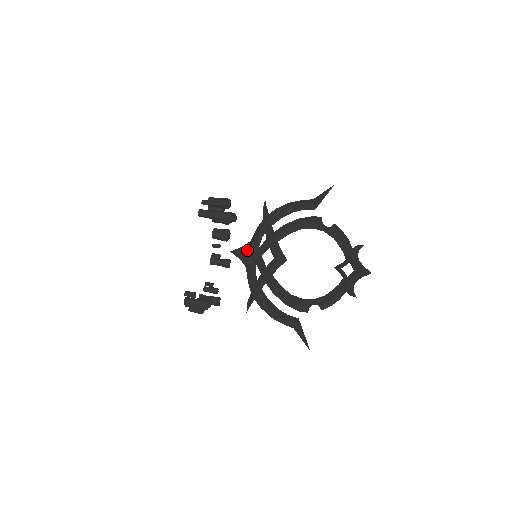
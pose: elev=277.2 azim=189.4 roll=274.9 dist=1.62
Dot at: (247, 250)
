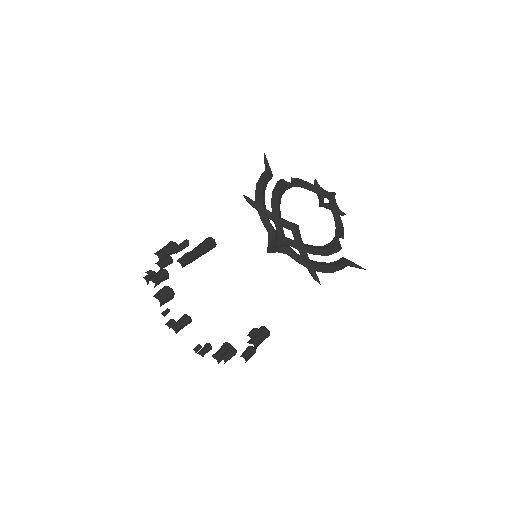
Dot at: (275, 240)
